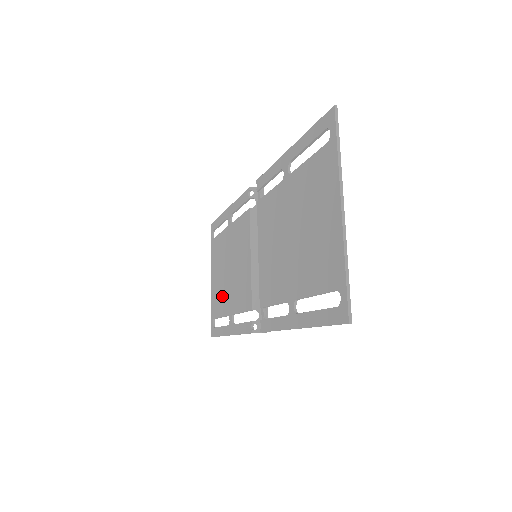
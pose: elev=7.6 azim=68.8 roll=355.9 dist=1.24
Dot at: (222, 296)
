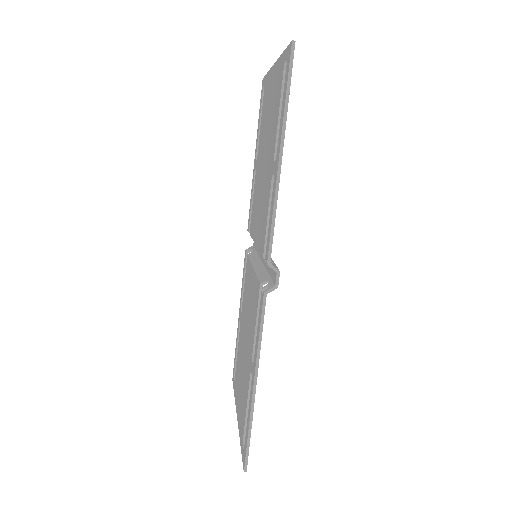
Dot at: (244, 384)
